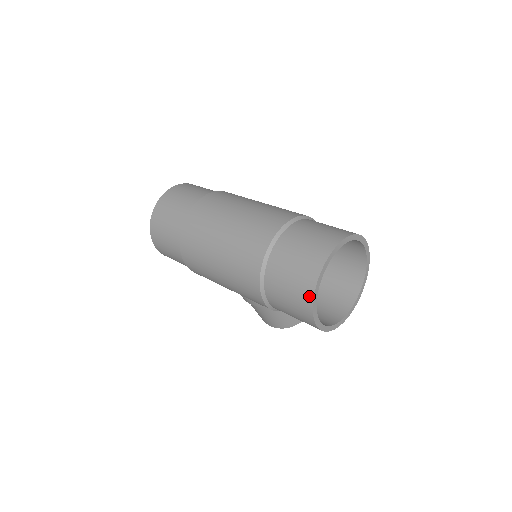
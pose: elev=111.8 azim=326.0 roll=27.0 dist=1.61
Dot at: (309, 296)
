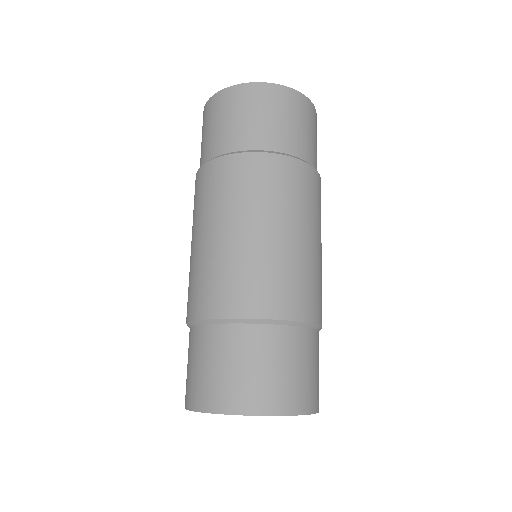
Dot at: (197, 404)
